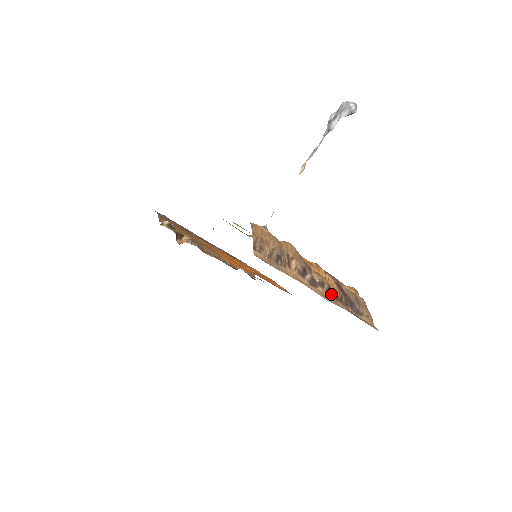
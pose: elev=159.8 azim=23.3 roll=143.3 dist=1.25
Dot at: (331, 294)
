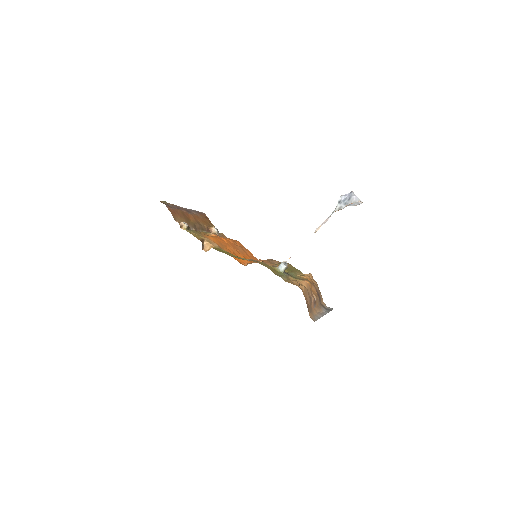
Dot at: (318, 303)
